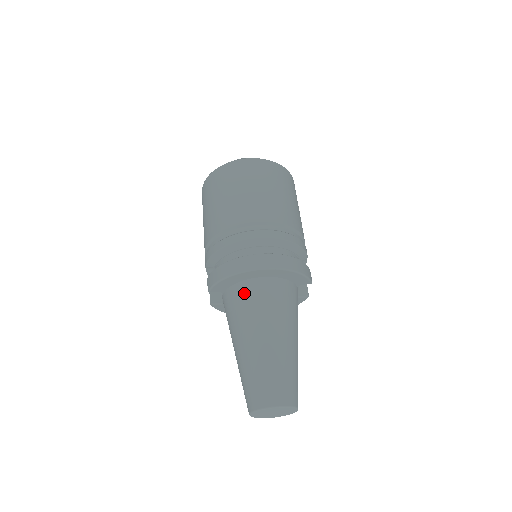
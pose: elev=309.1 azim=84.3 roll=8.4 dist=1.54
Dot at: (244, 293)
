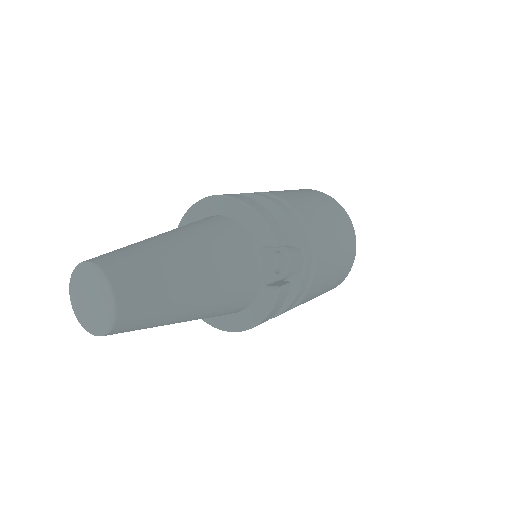
Dot at: occluded
